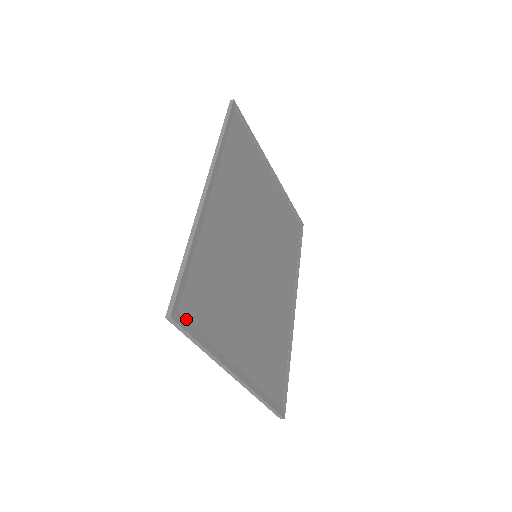
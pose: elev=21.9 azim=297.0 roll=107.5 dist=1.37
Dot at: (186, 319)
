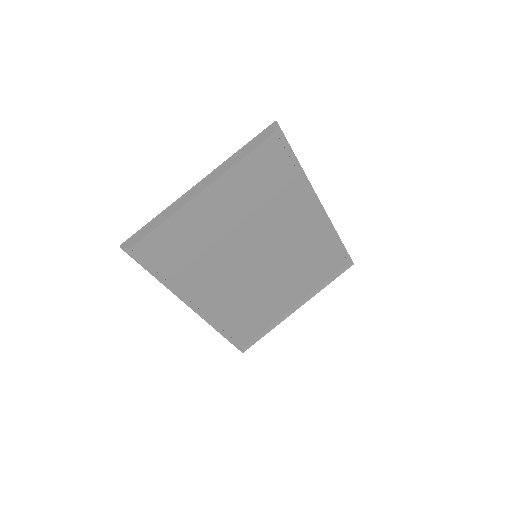
Dot at: (249, 342)
